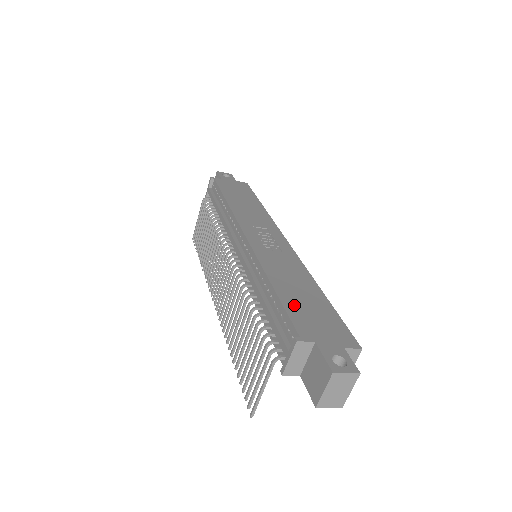
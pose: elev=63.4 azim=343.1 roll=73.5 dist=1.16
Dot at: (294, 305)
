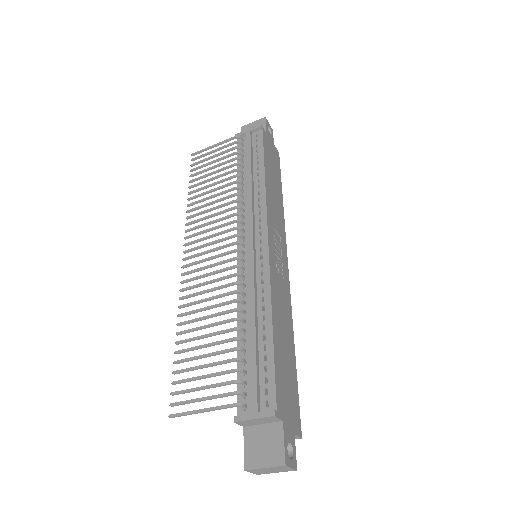
Dot at: (280, 363)
